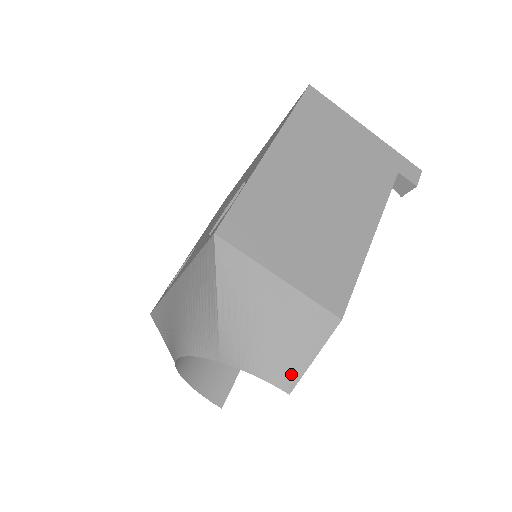
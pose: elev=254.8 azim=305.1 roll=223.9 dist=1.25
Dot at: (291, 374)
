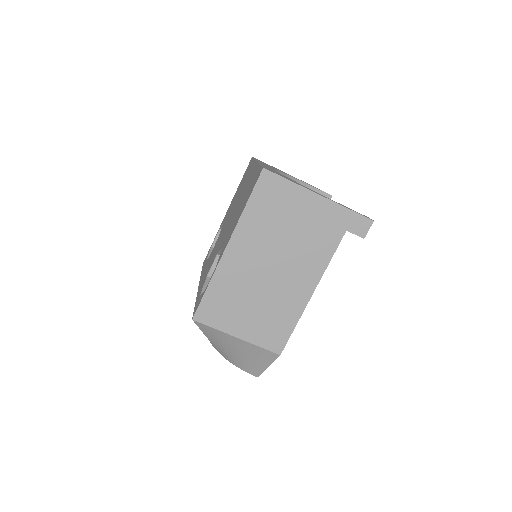
Dot at: (256, 371)
